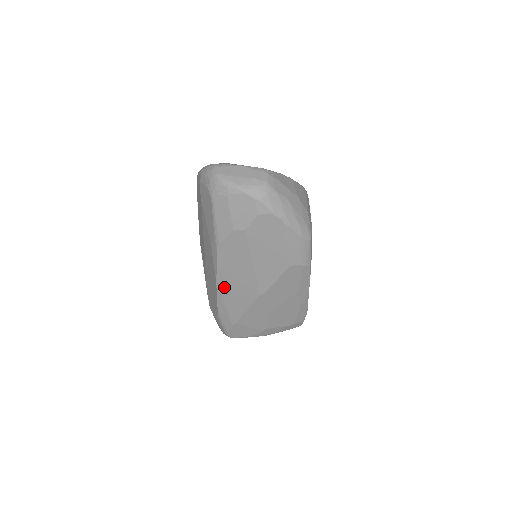
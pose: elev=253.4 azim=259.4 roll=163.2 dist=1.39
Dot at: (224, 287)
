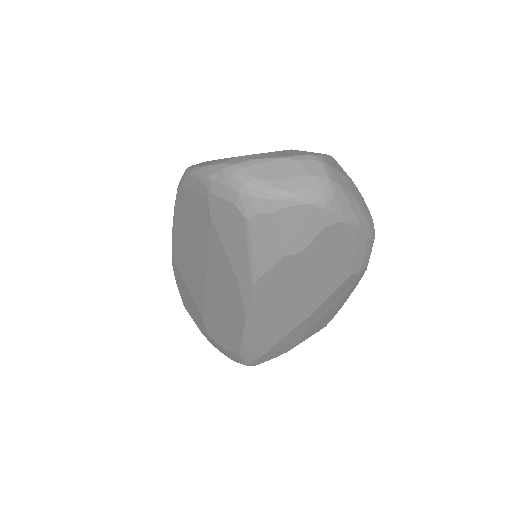
Dot at: (256, 323)
